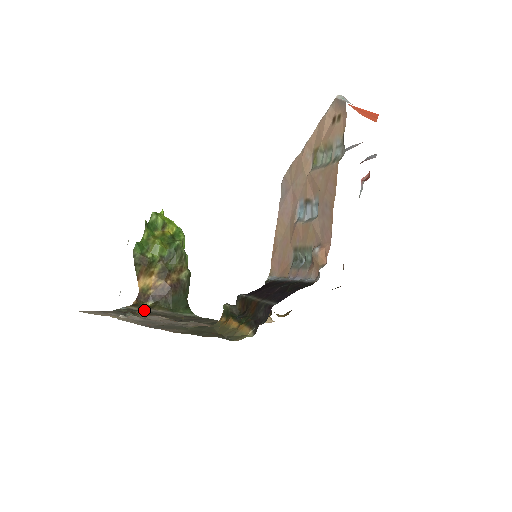
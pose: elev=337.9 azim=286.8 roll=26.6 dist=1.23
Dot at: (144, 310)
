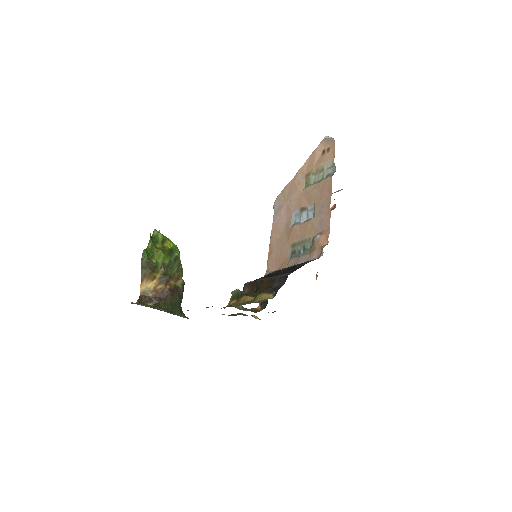
Dot at: (149, 306)
